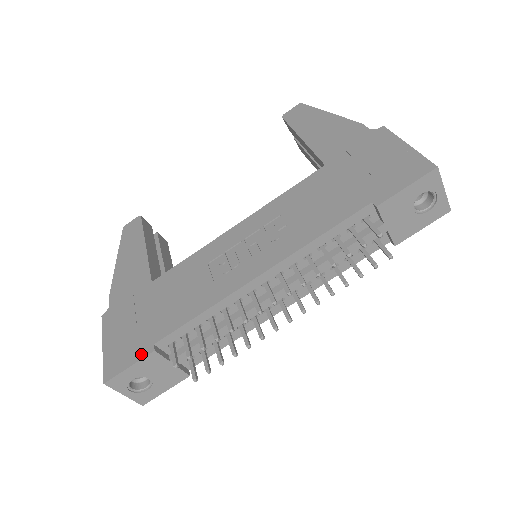
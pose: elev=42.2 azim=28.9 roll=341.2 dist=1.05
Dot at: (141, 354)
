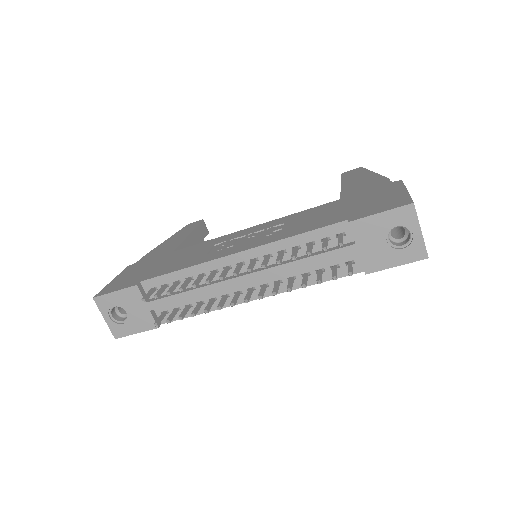
Dot at: (128, 285)
